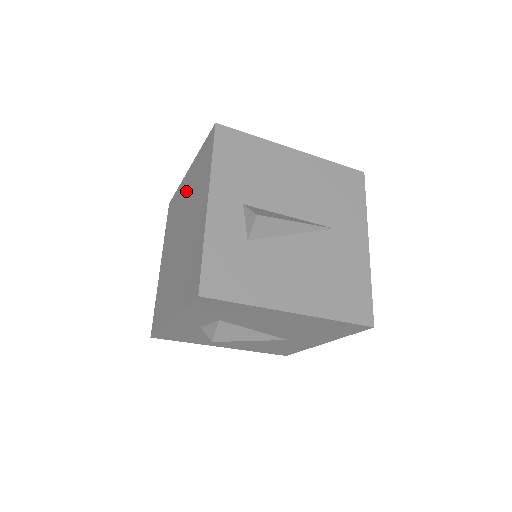
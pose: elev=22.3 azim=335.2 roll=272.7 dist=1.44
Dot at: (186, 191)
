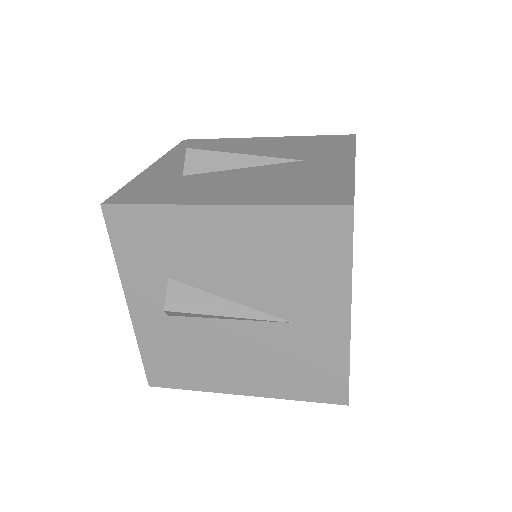
Dot at: occluded
